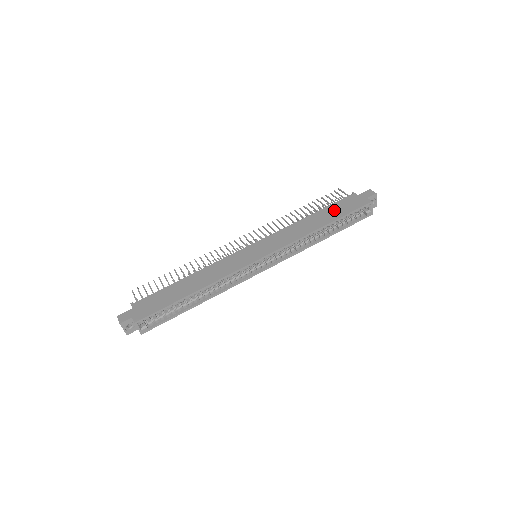
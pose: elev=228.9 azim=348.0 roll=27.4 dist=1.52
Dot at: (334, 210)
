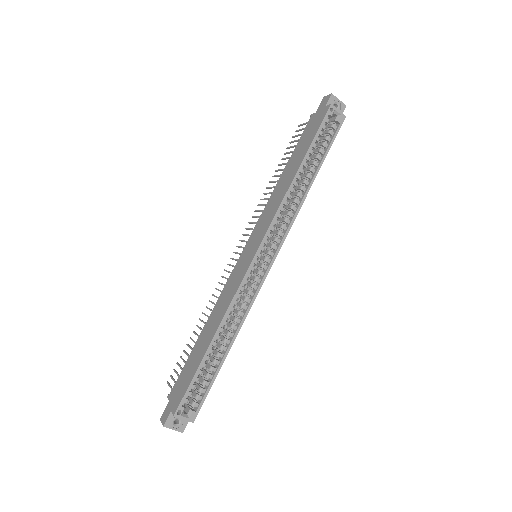
Dot at: (300, 147)
